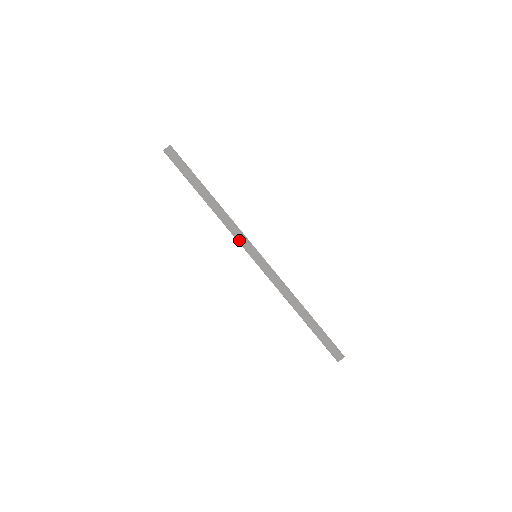
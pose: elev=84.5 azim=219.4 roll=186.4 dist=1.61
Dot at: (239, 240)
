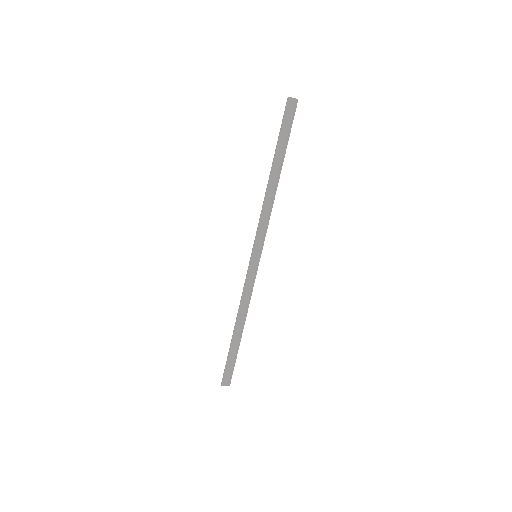
Dot at: (259, 231)
